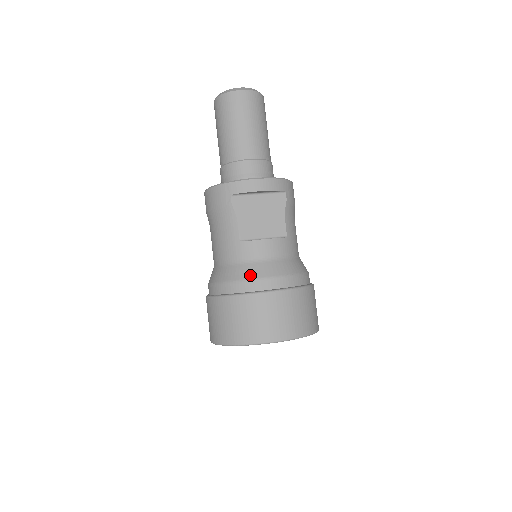
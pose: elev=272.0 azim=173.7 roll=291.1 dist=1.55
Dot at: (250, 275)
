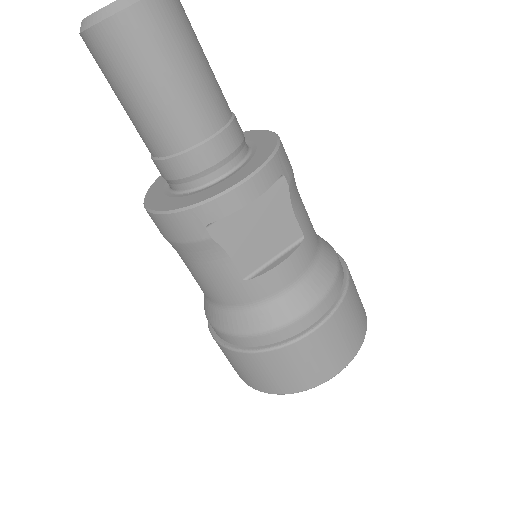
Dot at: (277, 321)
